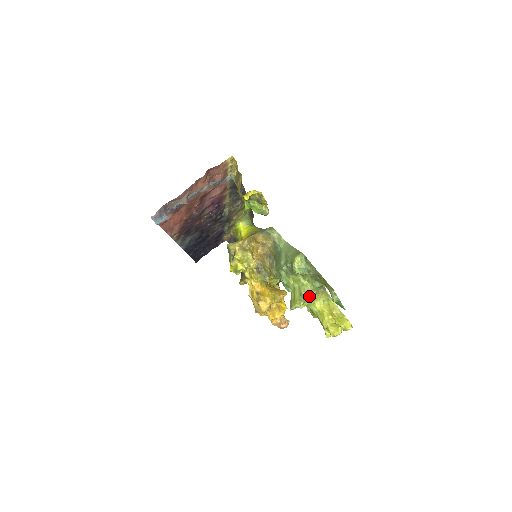
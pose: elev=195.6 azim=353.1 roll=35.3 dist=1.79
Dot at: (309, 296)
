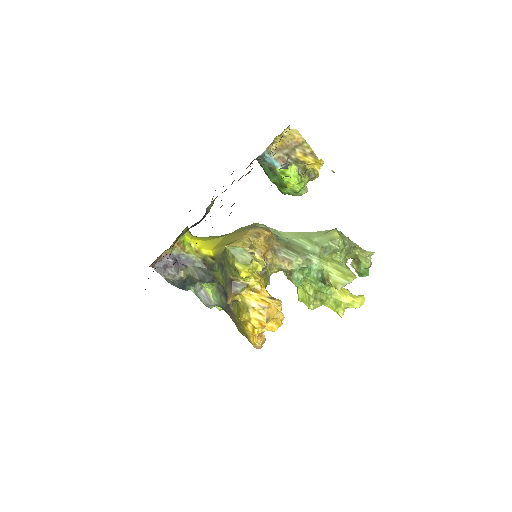
Dot at: occluded
